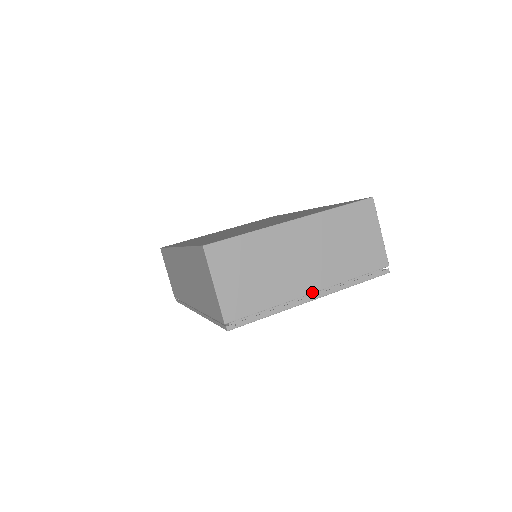
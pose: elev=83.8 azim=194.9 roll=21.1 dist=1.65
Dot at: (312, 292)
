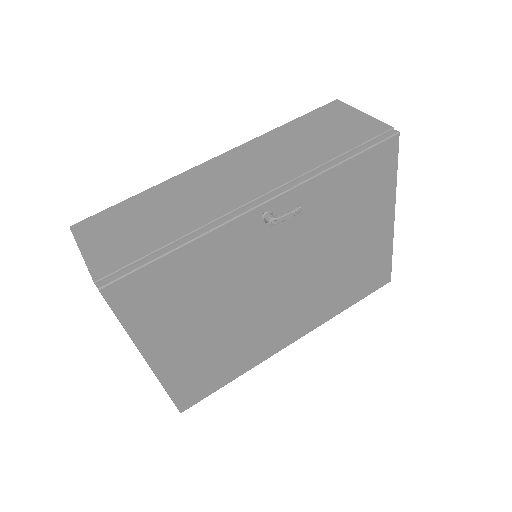
Dot at: occluded
